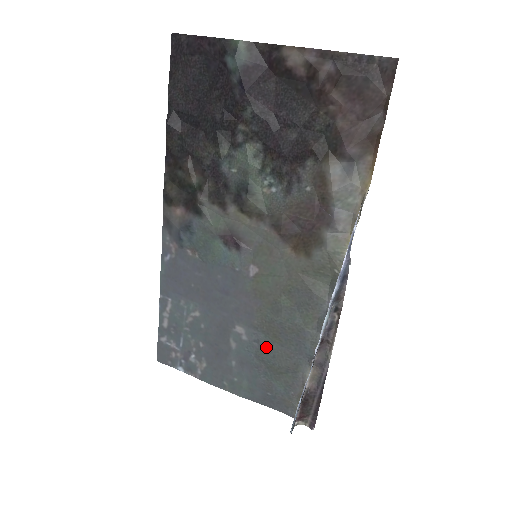
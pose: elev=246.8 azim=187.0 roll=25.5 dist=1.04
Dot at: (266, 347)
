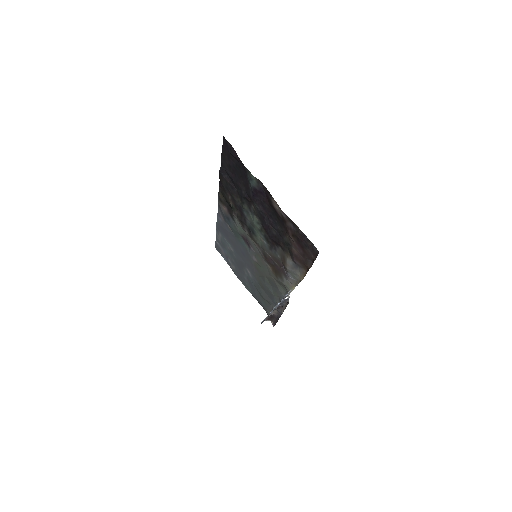
Dot at: (258, 287)
